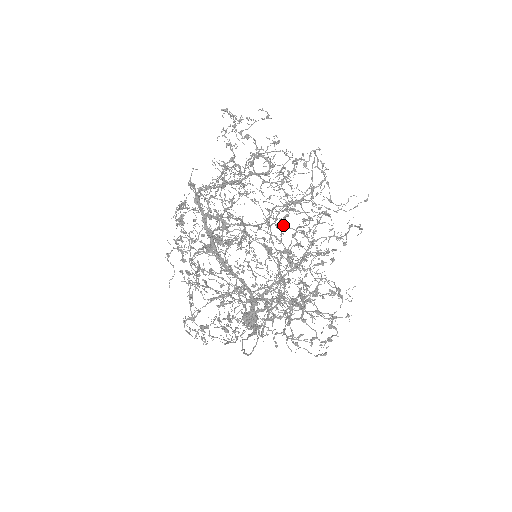
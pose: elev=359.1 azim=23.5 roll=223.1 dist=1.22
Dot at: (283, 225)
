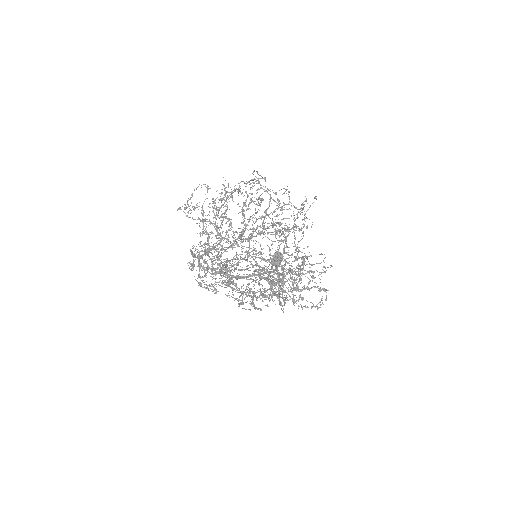
Dot at: occluded
